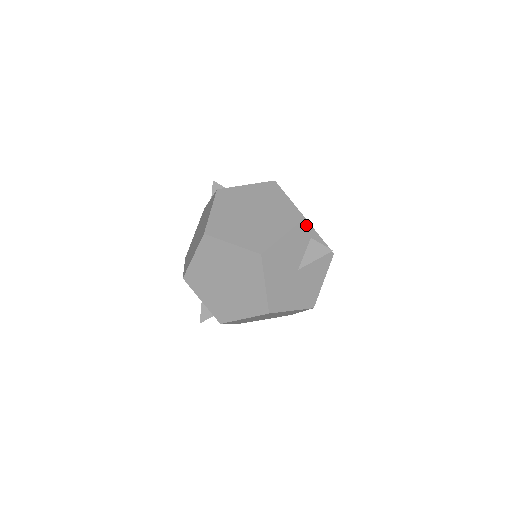
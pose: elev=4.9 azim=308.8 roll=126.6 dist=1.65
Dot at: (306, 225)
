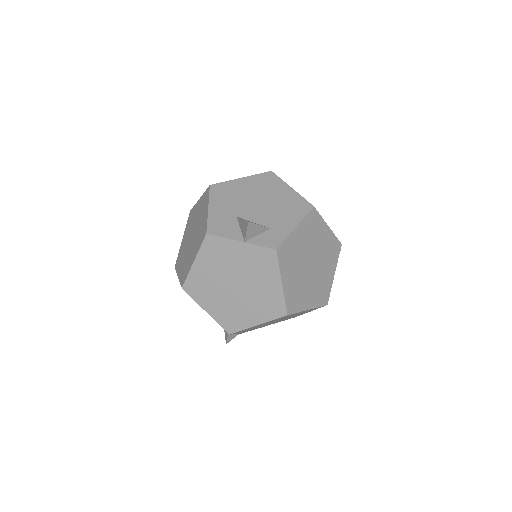
Dot at: occluded
